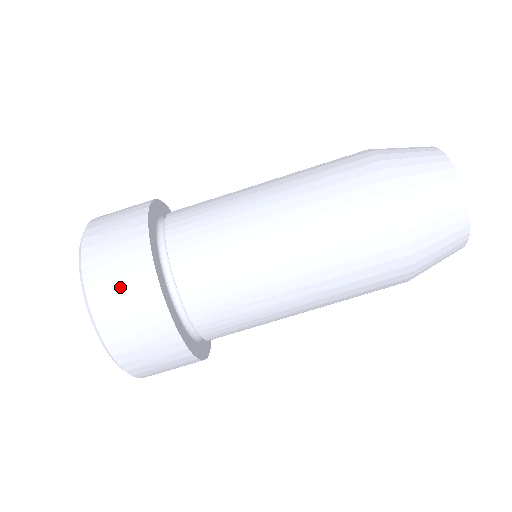
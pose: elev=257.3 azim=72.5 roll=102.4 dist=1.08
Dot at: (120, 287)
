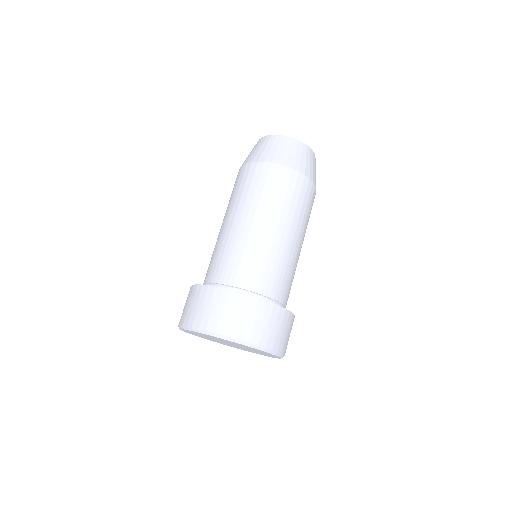
Dot at: (187, 306)
